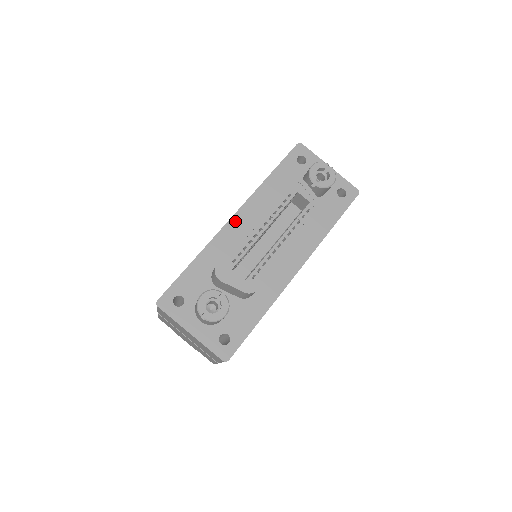
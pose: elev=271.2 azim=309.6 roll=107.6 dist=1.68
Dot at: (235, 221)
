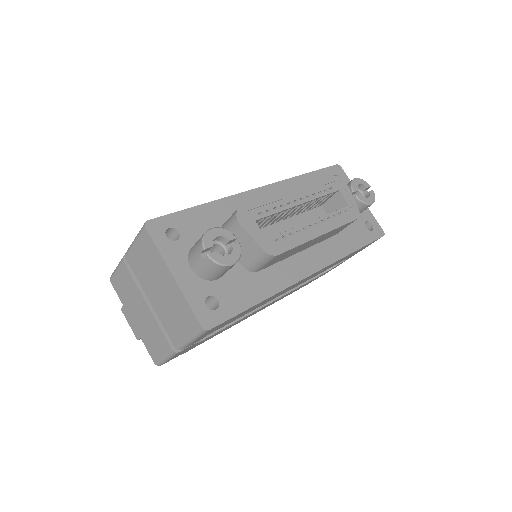
Dot at: (261, 193)
